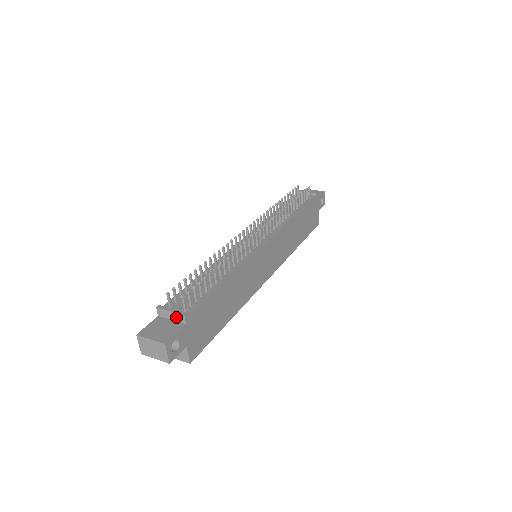
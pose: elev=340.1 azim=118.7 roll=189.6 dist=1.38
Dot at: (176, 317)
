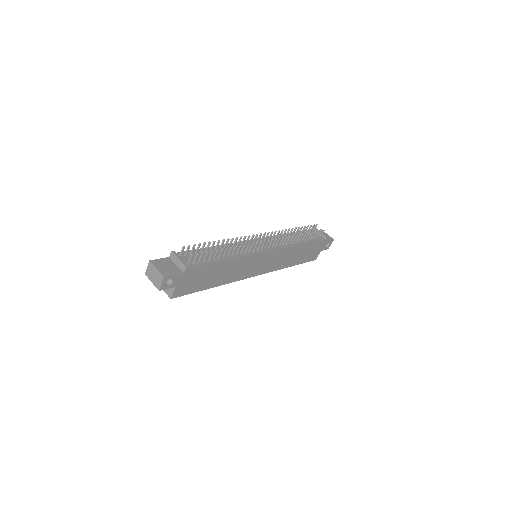
Dot at: (180, 265)
